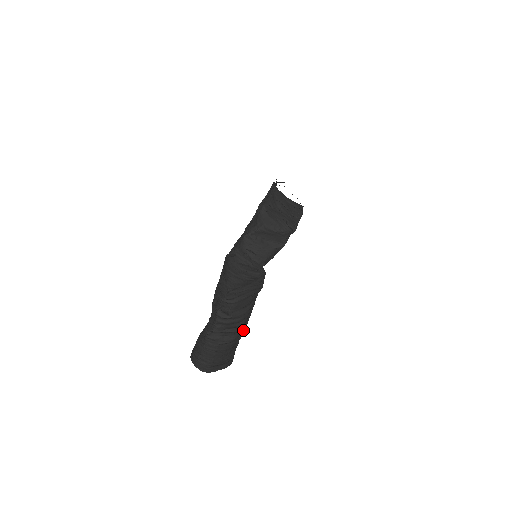
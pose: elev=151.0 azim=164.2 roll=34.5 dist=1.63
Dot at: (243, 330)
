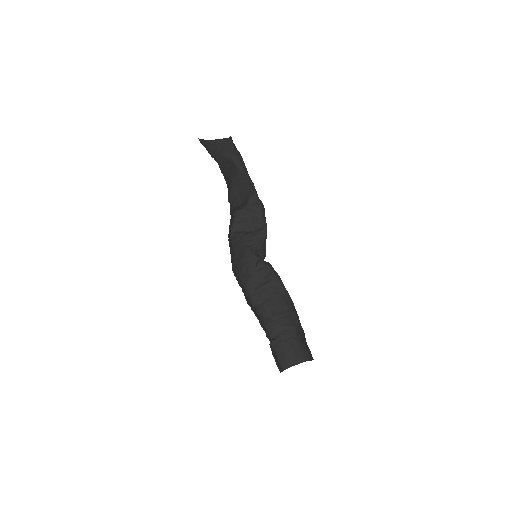
Dot at: (301, 334)
